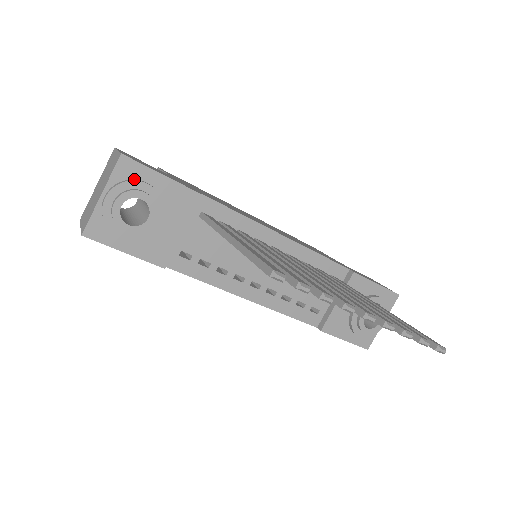
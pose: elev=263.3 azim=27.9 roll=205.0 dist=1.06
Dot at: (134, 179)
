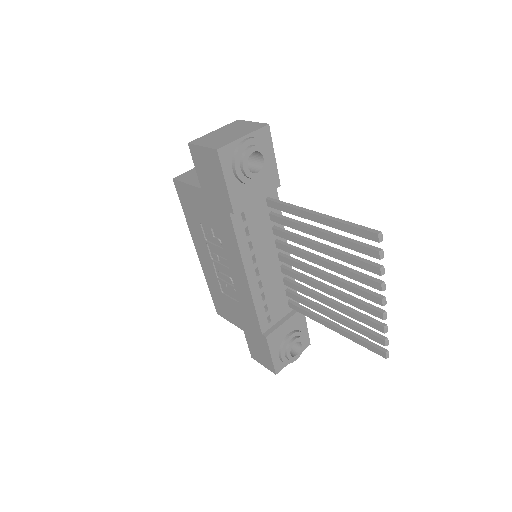
Dot at: (263, 144)
